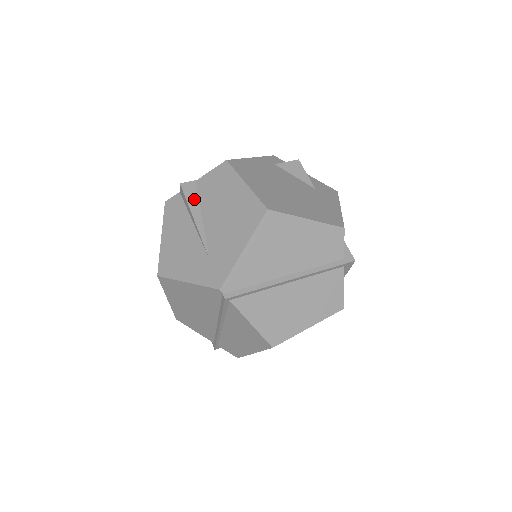
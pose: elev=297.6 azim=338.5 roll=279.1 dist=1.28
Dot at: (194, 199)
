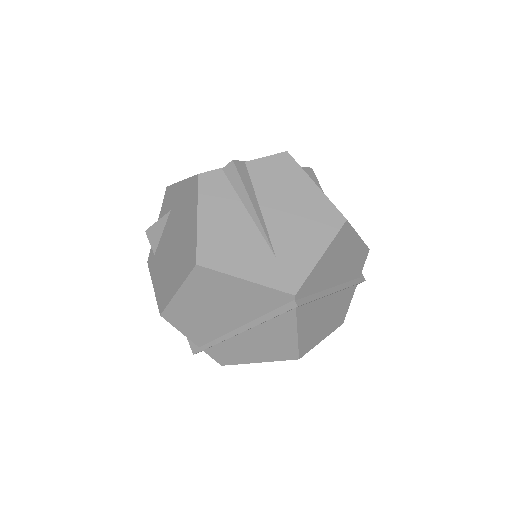
Dot at: (249, 183)
